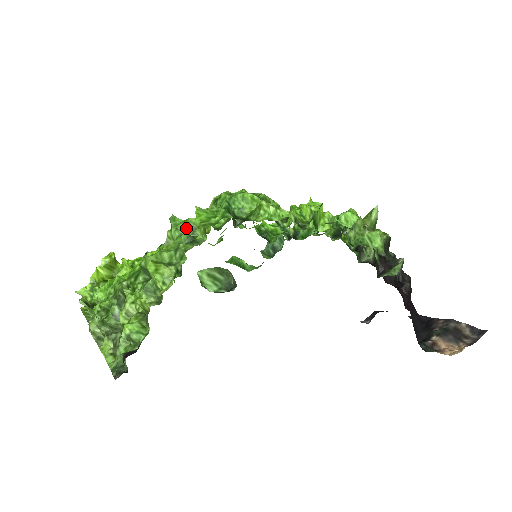
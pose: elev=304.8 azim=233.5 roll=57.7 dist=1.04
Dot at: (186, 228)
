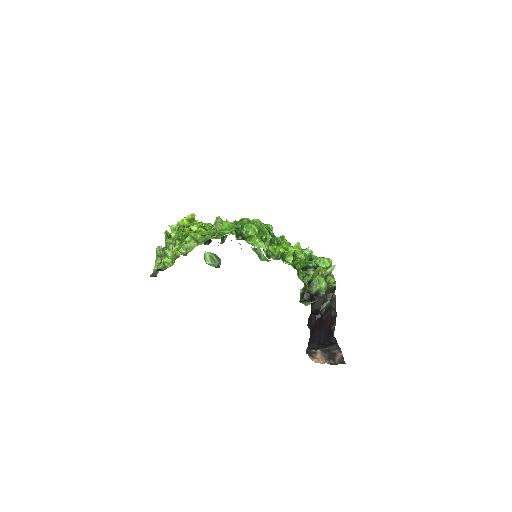
Dot at: (220, 226)
